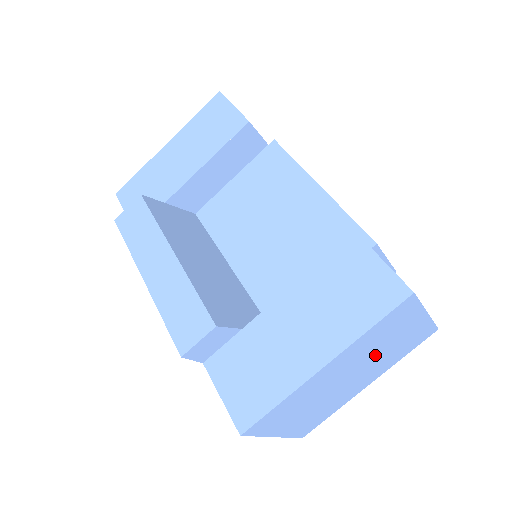
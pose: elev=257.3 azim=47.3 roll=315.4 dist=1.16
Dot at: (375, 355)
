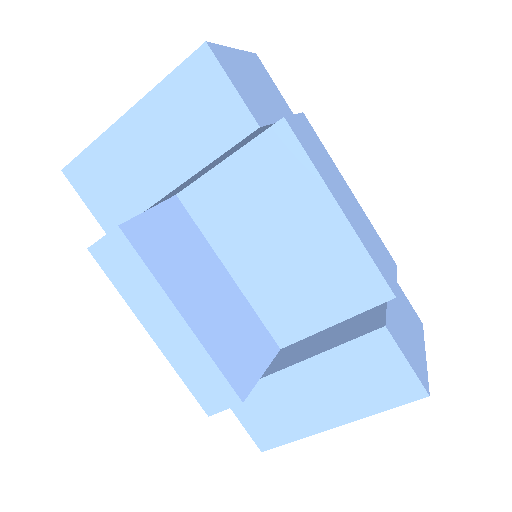
Dot at: occluded
